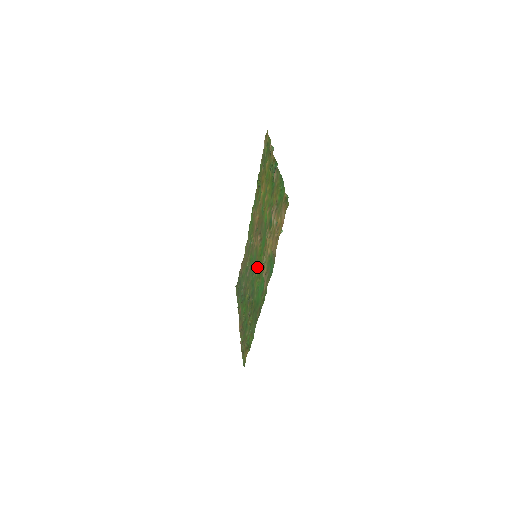
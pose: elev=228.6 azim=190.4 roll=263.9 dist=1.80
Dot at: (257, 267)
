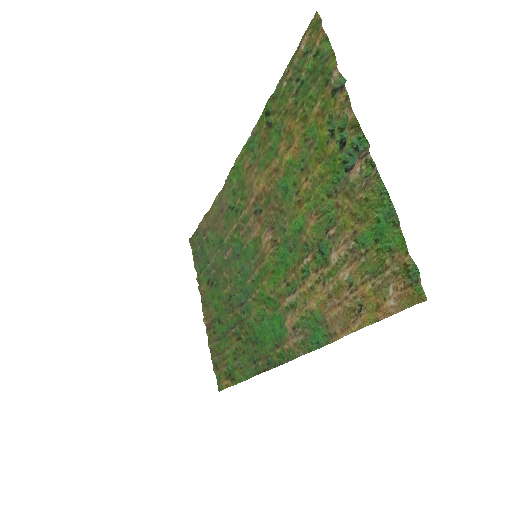
Dot at: (262, 284)
